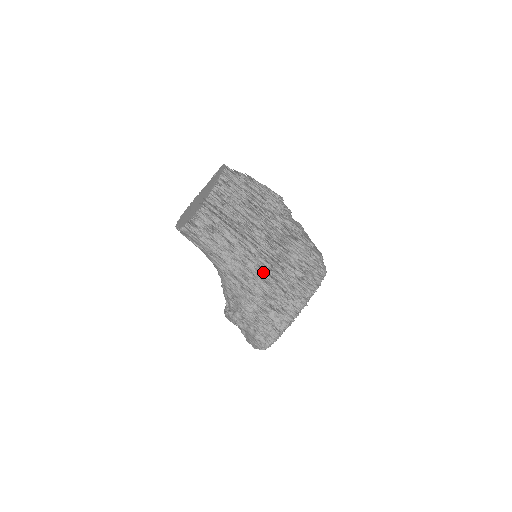
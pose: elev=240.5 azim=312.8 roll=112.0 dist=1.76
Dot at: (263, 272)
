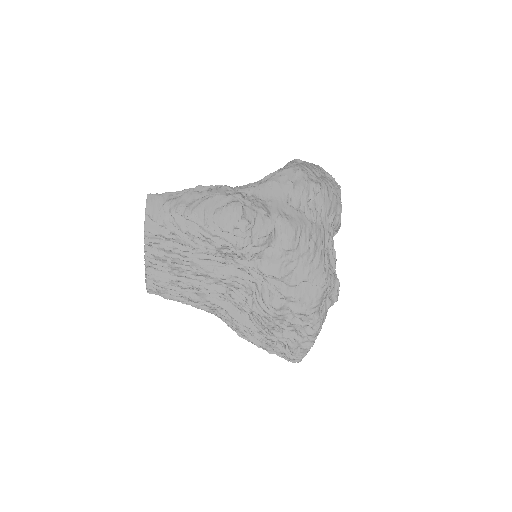
Dot at: occluded
